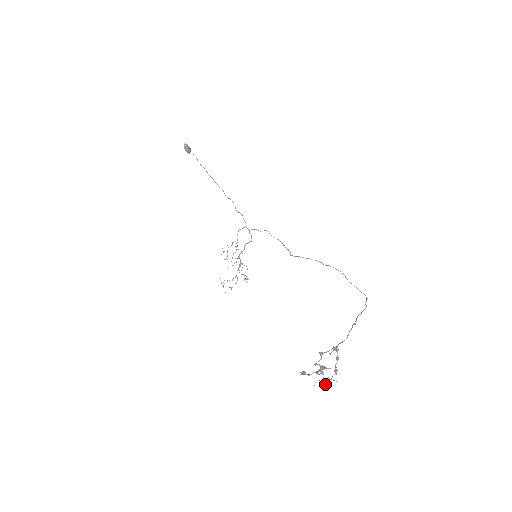
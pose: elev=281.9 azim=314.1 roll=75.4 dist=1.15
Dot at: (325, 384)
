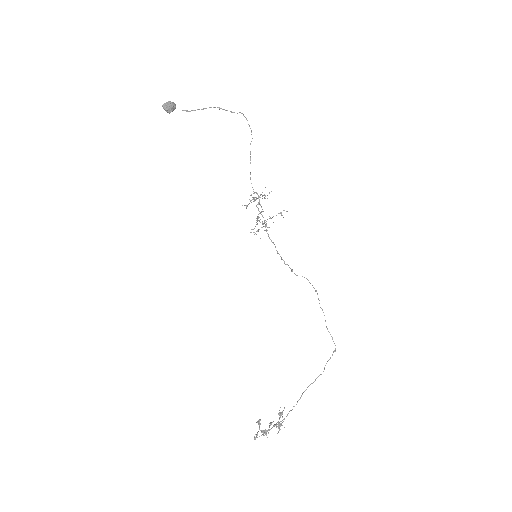
Dot at: (279, 425)
